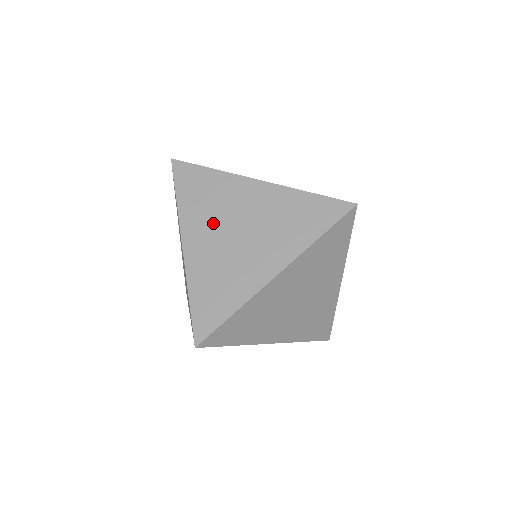
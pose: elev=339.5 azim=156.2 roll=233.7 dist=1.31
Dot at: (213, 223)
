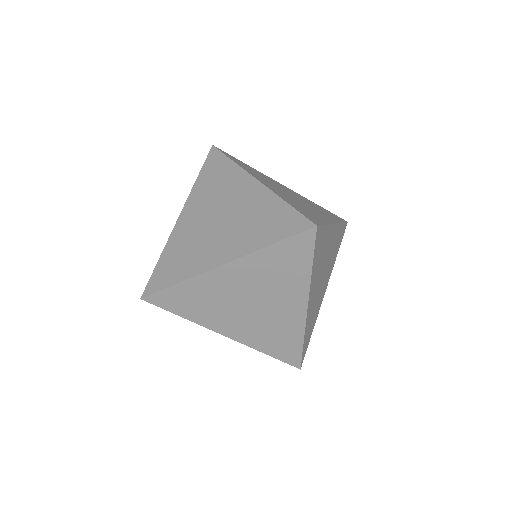
Dot at: (271, 183)
